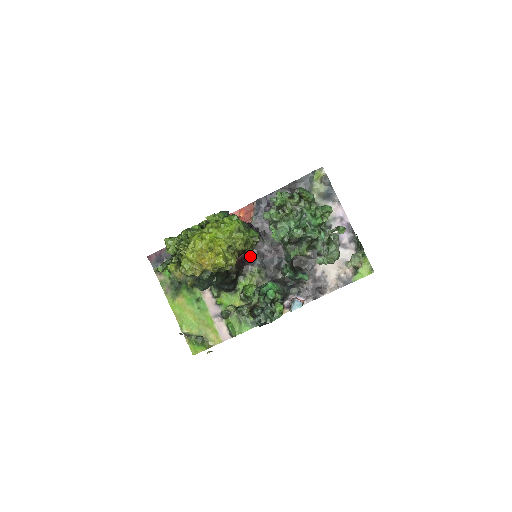
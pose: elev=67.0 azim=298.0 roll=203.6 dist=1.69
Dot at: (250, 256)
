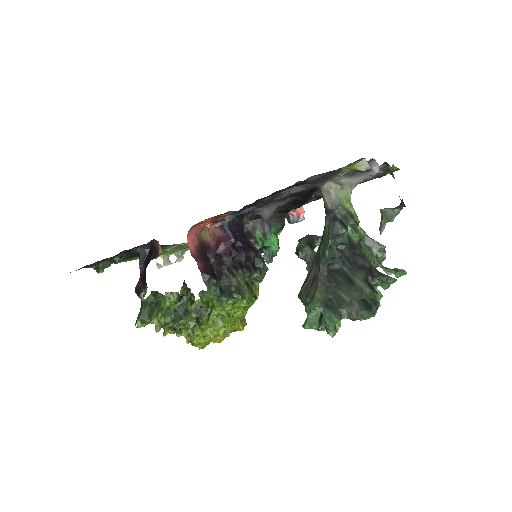
Dot at: occluded
